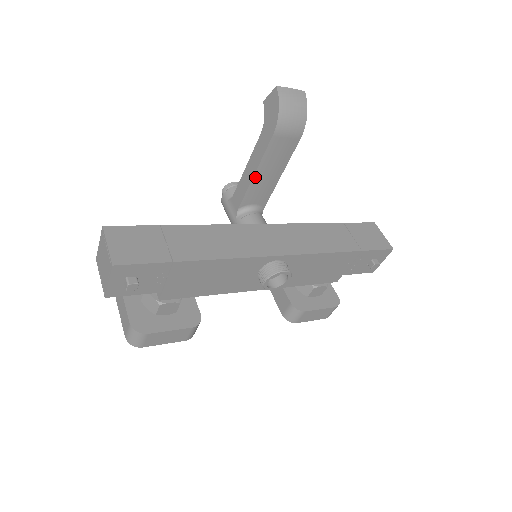
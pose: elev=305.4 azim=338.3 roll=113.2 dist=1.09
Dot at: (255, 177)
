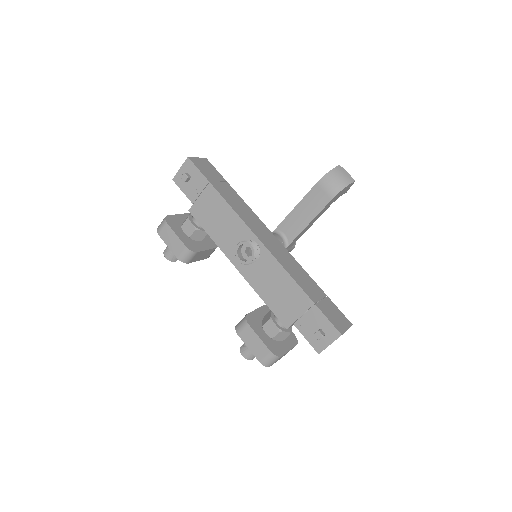
Dot at: (295, 210)
